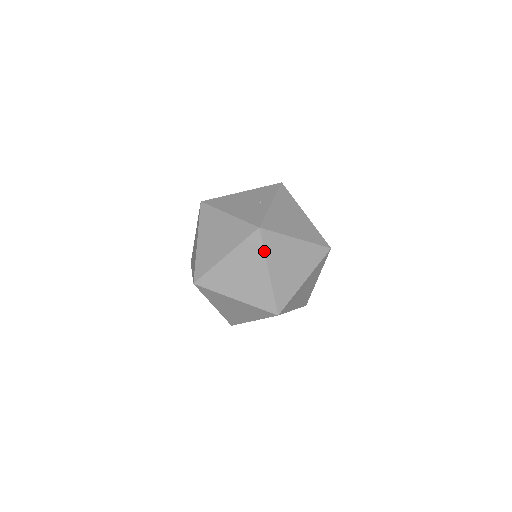
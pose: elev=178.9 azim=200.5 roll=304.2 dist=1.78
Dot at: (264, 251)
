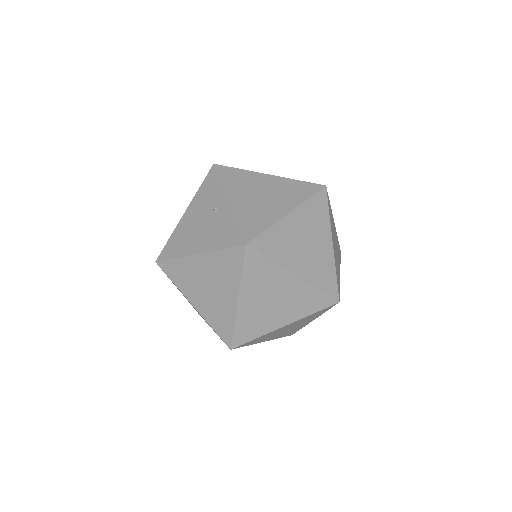
Dot at: (272, 261)
